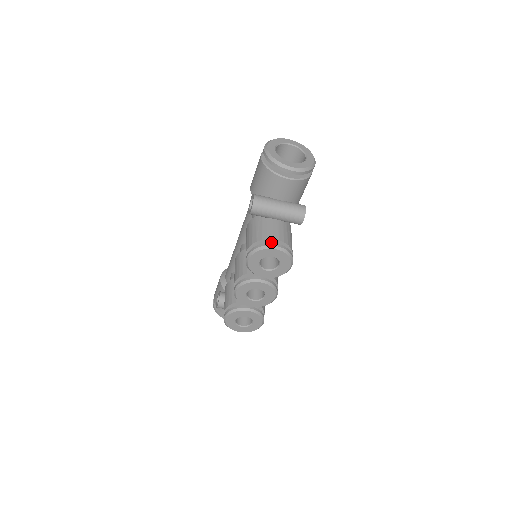
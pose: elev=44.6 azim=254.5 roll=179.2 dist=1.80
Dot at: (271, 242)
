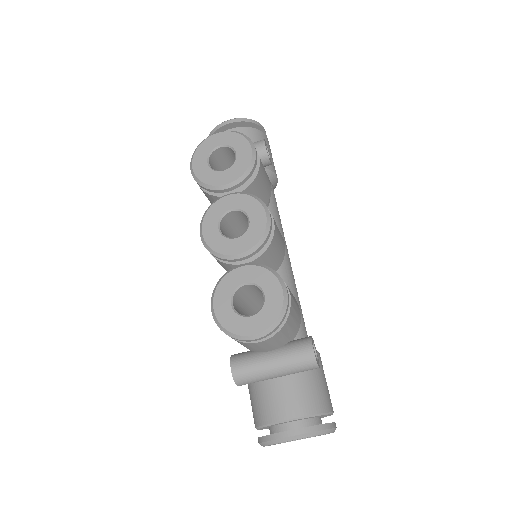
Dot at: occluded
